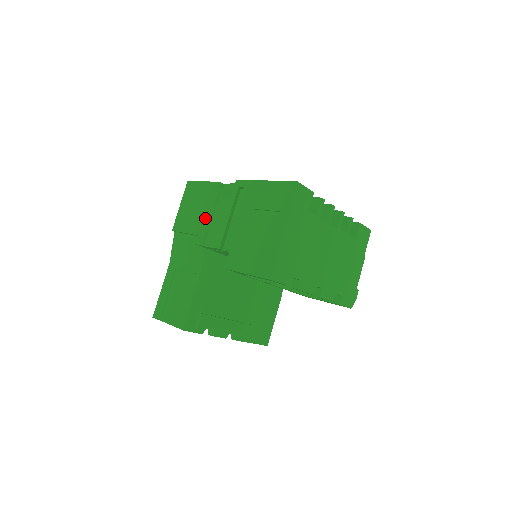
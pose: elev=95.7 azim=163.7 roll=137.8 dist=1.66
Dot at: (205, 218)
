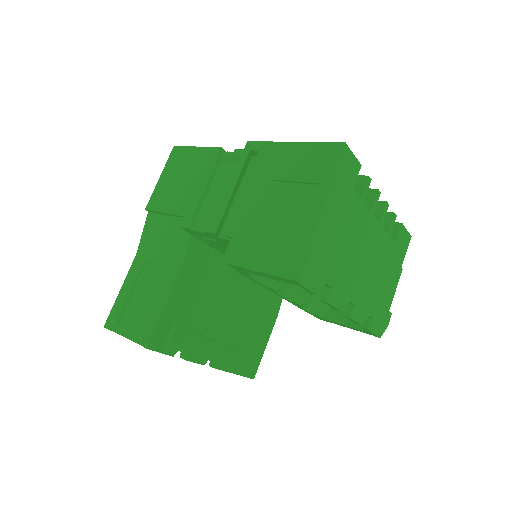
Dot at: (196, 192)
